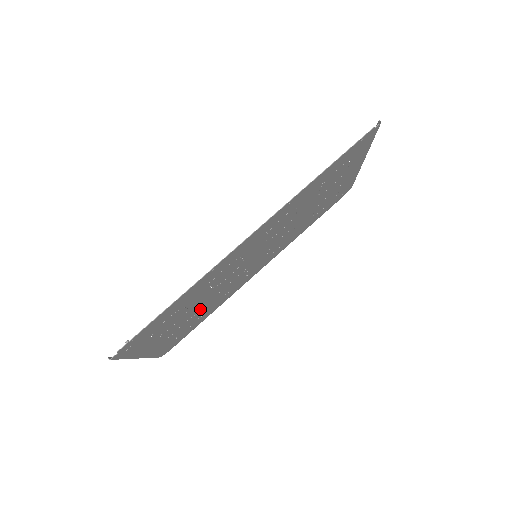
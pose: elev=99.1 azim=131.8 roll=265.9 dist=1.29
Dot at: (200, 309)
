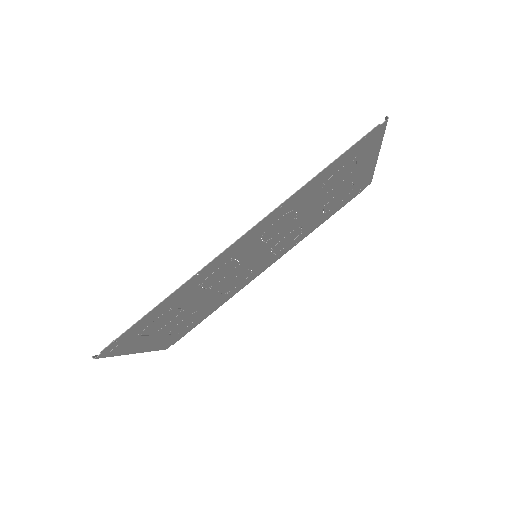
Dot at: (199, 307)
